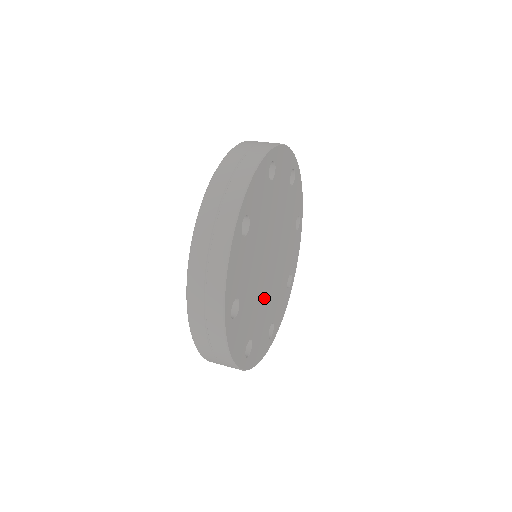
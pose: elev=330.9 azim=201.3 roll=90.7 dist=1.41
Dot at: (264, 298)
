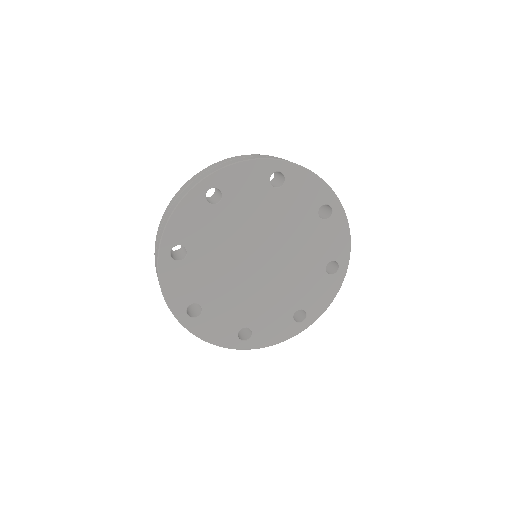
Dot at: (261, 294)
